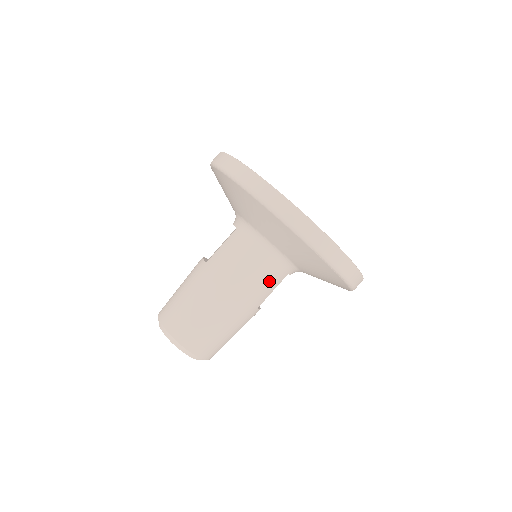
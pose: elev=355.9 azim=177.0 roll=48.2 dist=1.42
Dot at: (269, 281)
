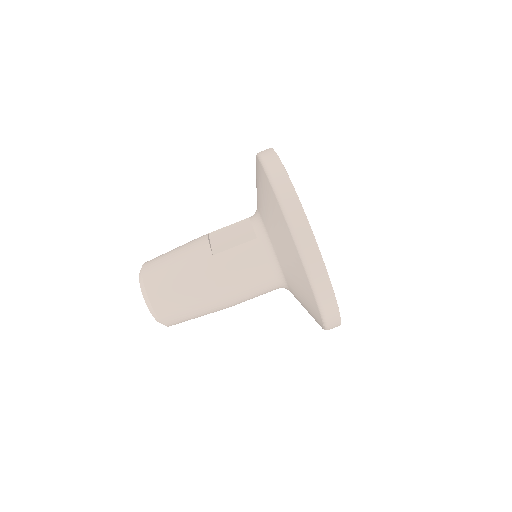
Dot at: (261, 294)
